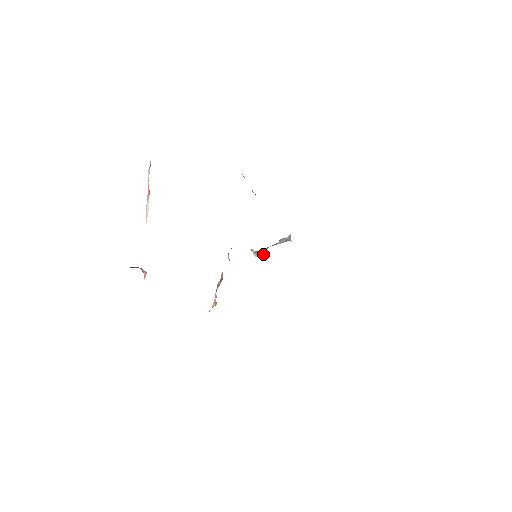
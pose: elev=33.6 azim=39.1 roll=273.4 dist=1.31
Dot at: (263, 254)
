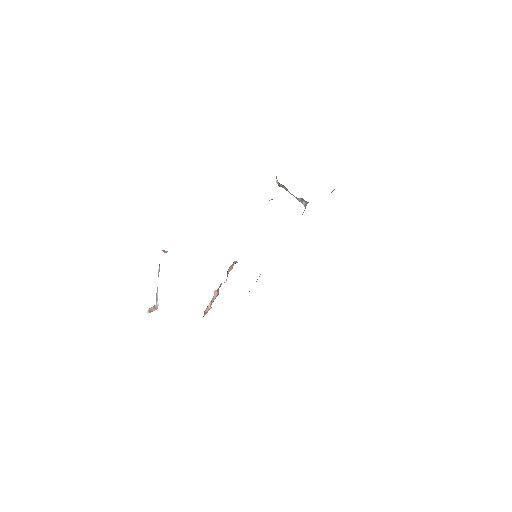
Dot at: (285, 187)
